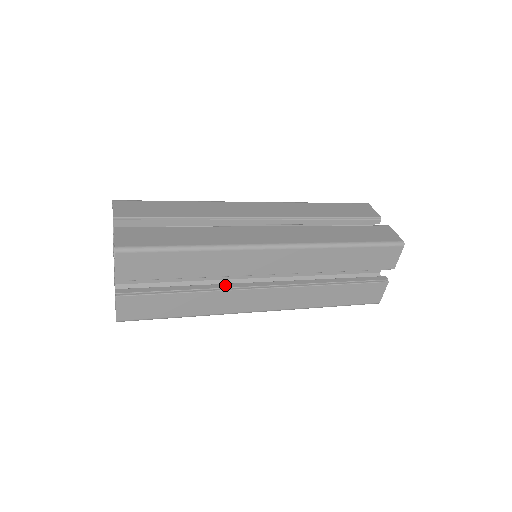
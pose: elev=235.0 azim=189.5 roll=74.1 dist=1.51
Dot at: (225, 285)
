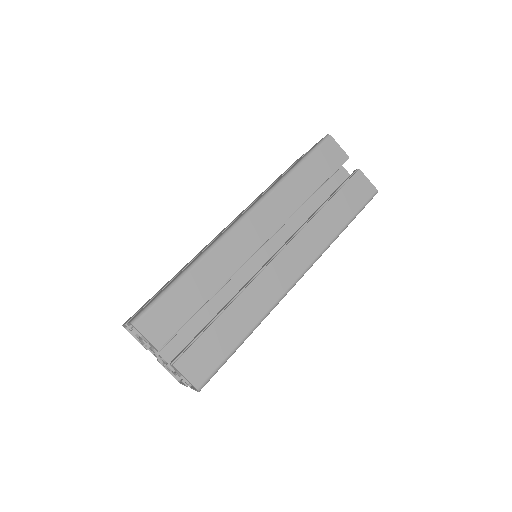
Dot at: (247, 283)
